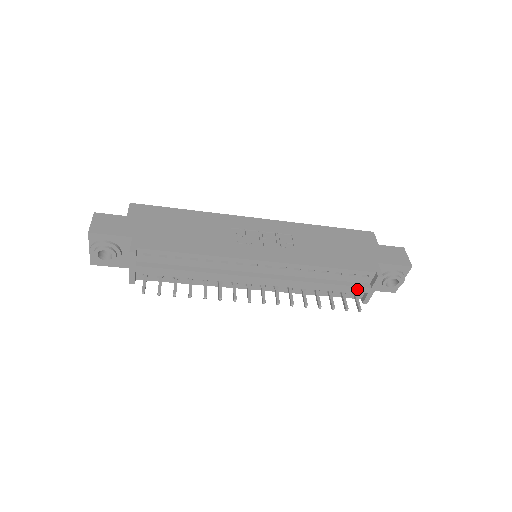
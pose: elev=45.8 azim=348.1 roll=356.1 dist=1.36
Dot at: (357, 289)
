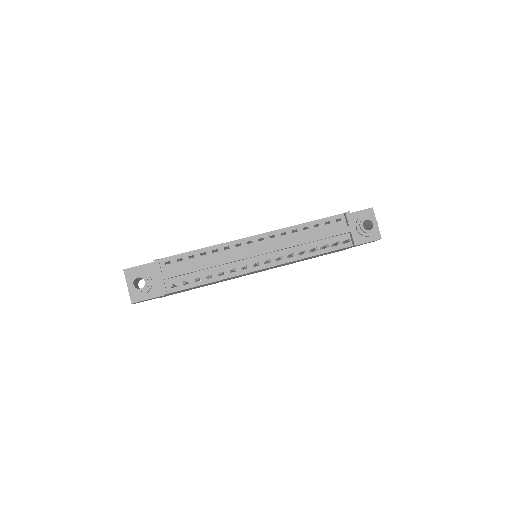
Dot at: (339, 231)
